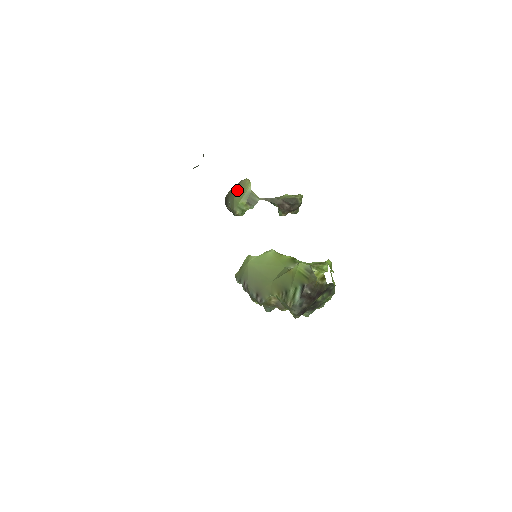
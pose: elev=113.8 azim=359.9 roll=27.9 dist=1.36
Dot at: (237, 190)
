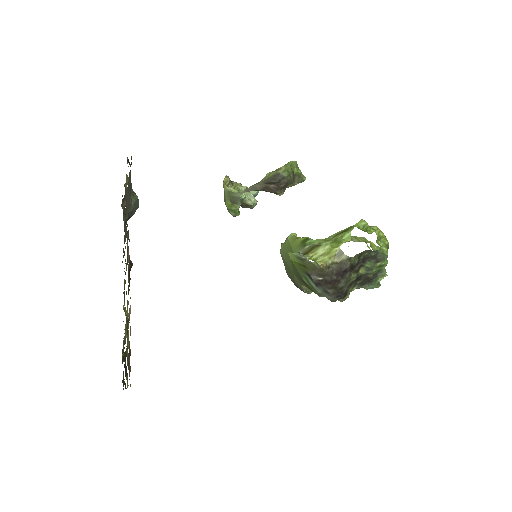
Dot at: occluded
